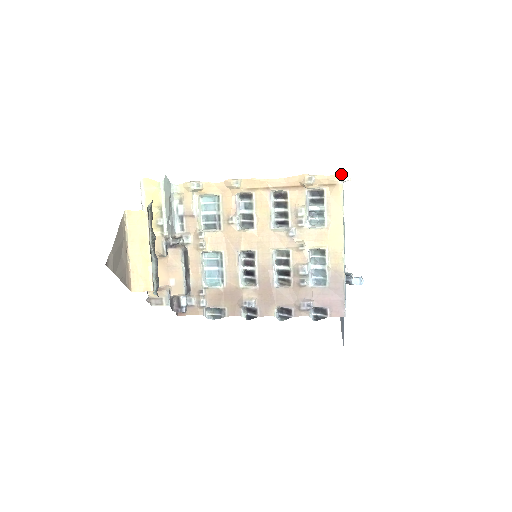
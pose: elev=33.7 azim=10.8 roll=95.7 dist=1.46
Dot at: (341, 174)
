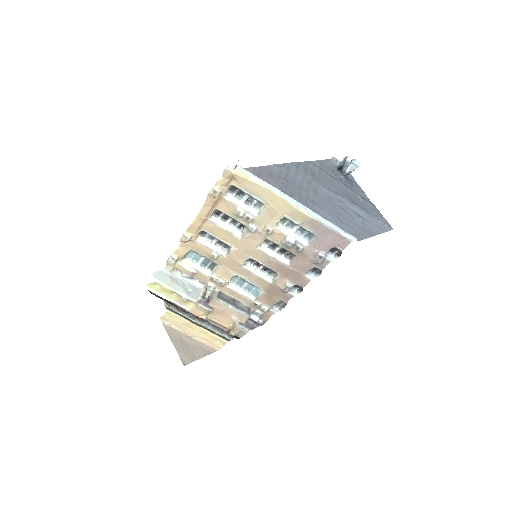
Dot at: (226, 167)
